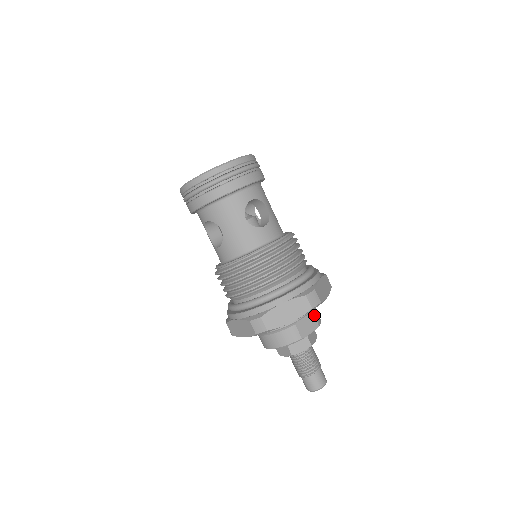
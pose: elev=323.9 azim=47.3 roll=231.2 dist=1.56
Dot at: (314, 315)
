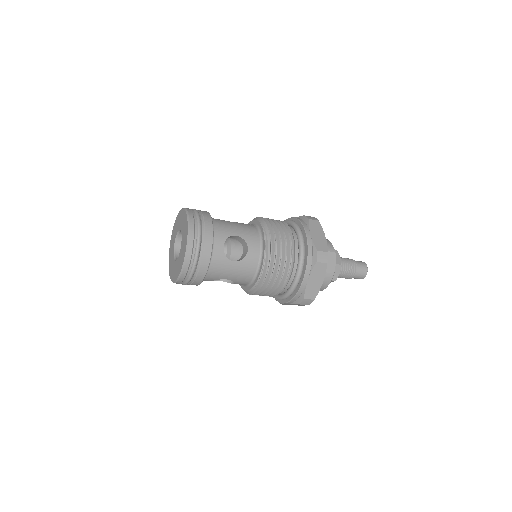
Dot at: occluded
